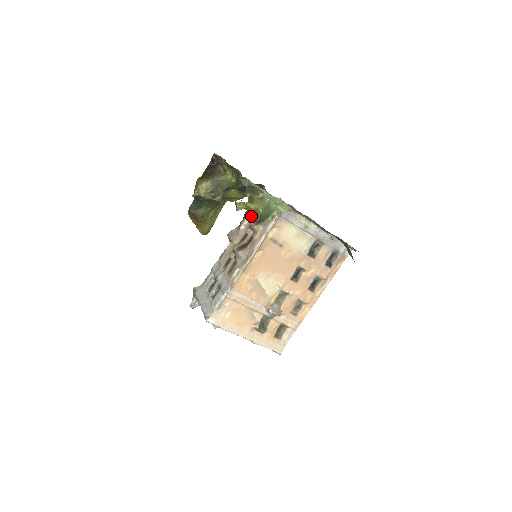
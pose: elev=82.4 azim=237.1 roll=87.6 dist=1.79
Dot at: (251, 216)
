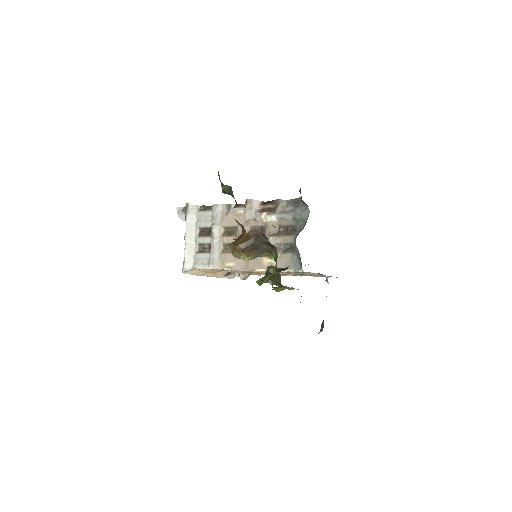
Dot at: (278, 219)
